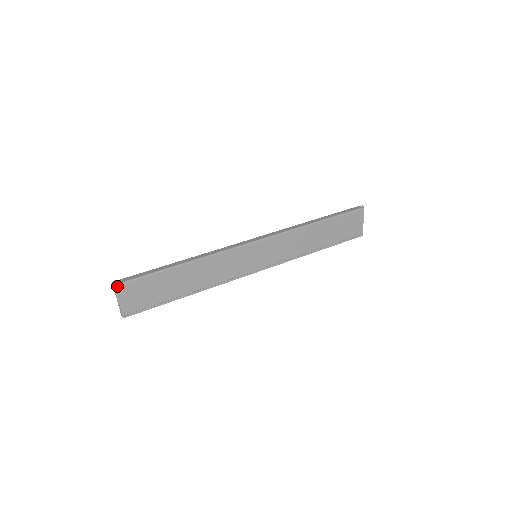
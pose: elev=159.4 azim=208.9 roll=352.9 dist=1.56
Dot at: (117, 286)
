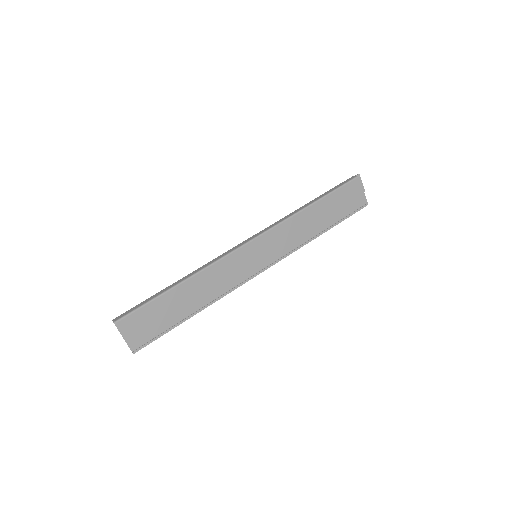
Dot at: (117, 323)
